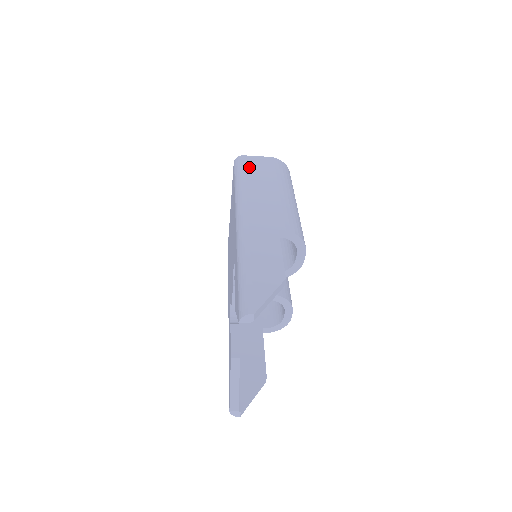
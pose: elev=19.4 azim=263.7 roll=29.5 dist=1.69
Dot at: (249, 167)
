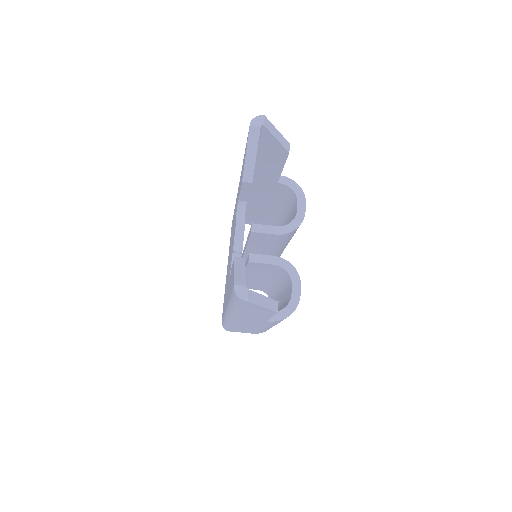
Dot at: occluded
